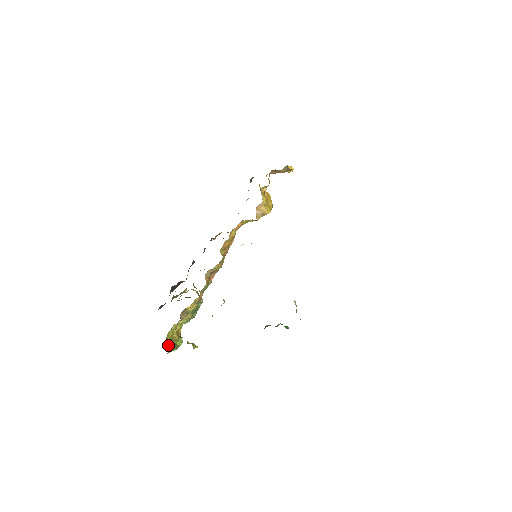
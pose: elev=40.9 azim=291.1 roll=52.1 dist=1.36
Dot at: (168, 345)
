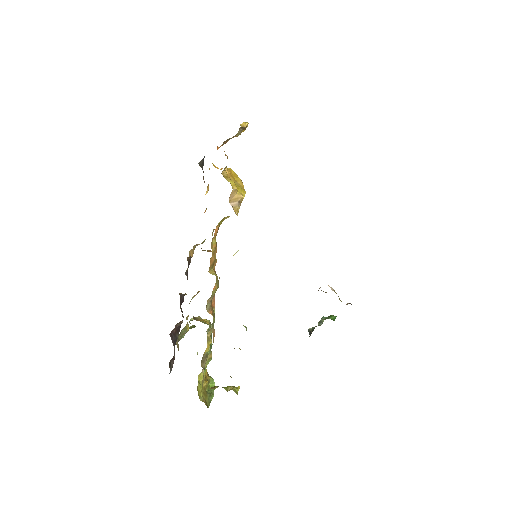
Dot at: (204, 402)
